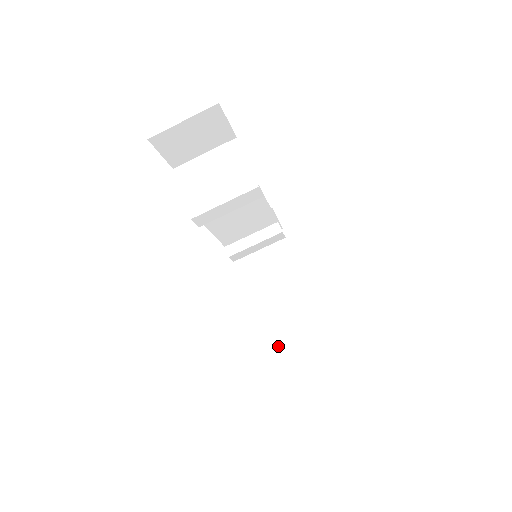
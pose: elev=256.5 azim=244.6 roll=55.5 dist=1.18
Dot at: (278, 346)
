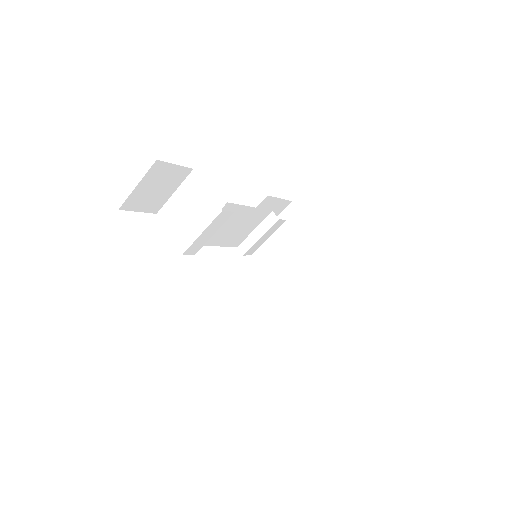
Dot at: (320, 310)
